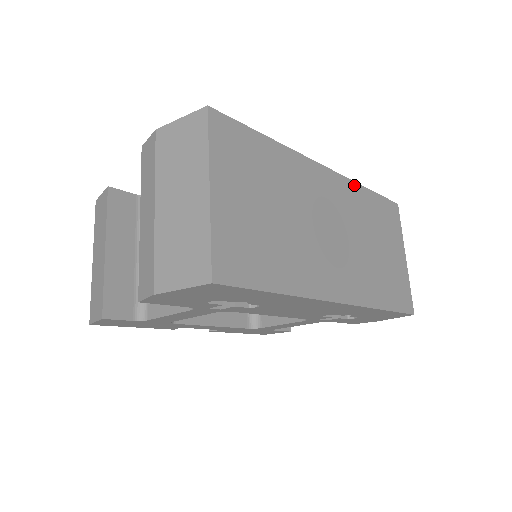
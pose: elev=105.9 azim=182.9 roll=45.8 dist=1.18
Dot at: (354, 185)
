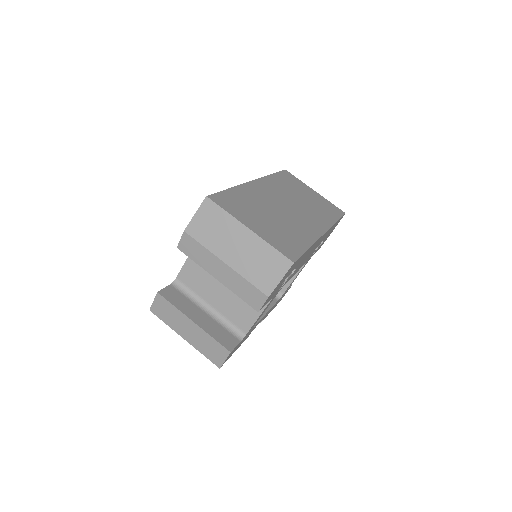
Dot at: (268, 178)
